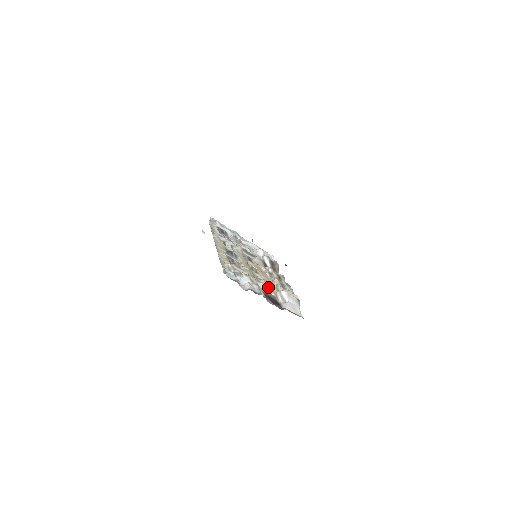
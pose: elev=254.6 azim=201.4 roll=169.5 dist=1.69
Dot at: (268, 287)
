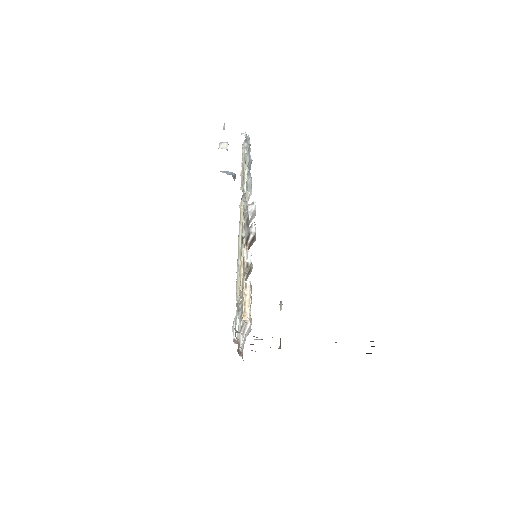
Dot at: occluded
